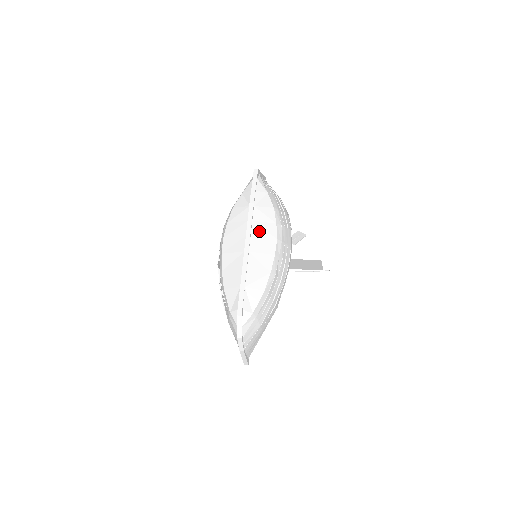
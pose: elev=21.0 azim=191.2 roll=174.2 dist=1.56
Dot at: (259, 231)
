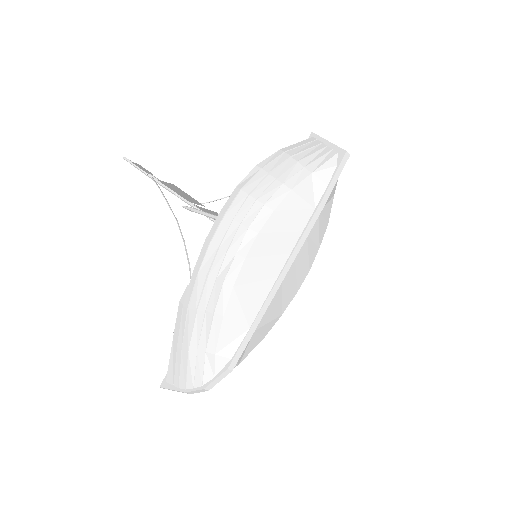
Dot at: (304, 253)
